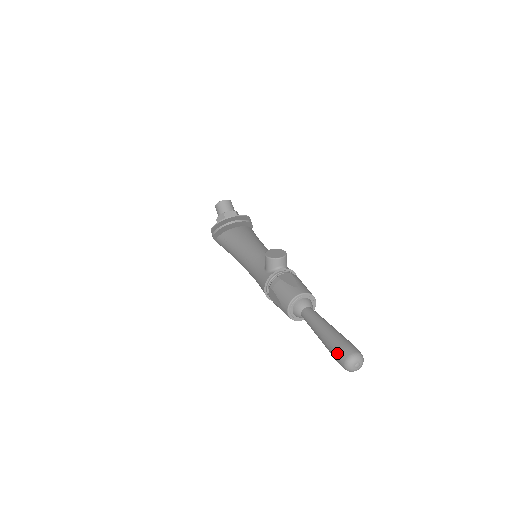
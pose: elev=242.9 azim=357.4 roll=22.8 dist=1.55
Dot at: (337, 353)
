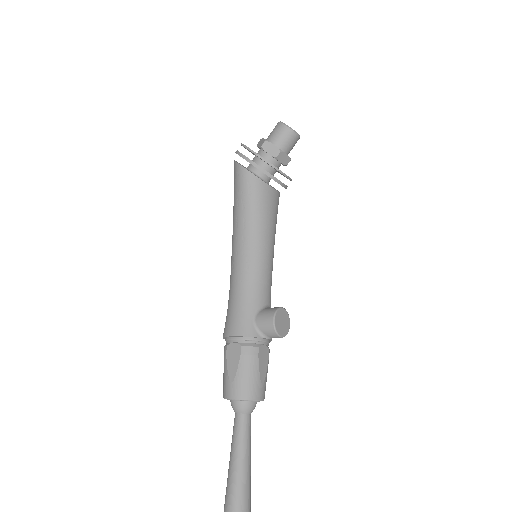
Dot at: out of frame
